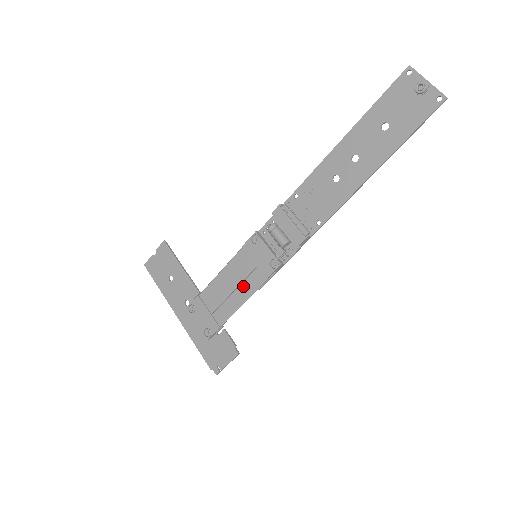
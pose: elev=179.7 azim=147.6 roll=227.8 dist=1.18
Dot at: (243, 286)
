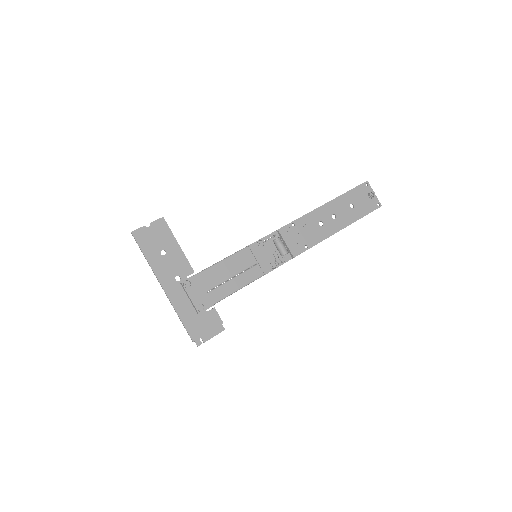
Dot at: (243, 276)
